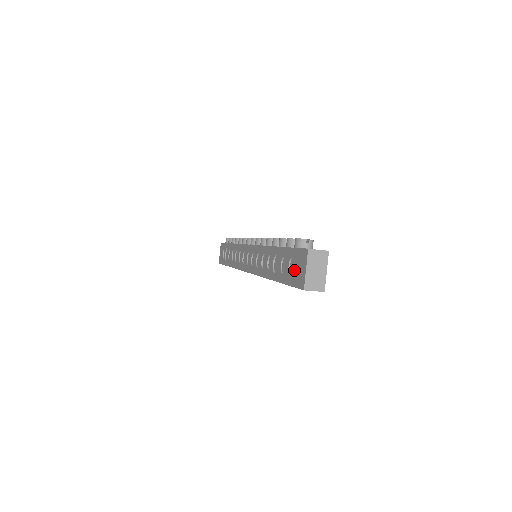
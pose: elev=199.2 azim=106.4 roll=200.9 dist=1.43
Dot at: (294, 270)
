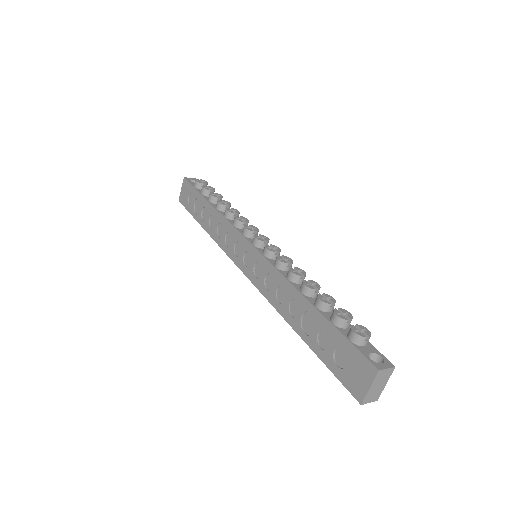
Dot at: (344, 363)
